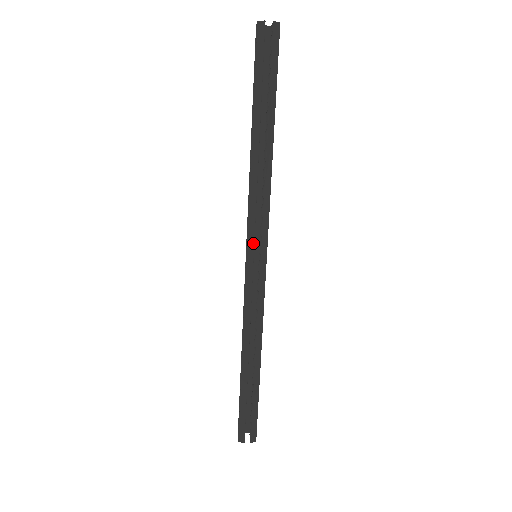
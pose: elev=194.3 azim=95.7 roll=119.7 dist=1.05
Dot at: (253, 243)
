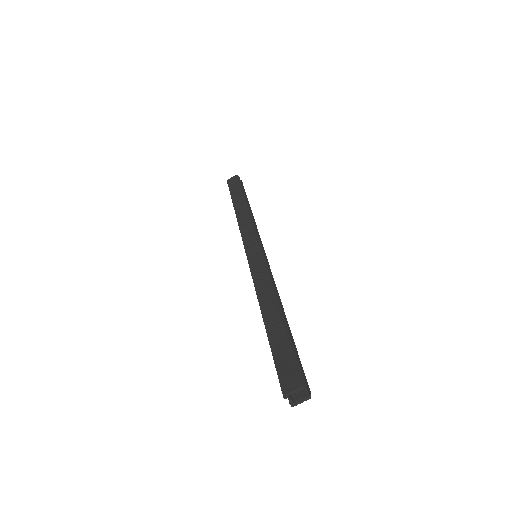
Dot at: (260, 242)
